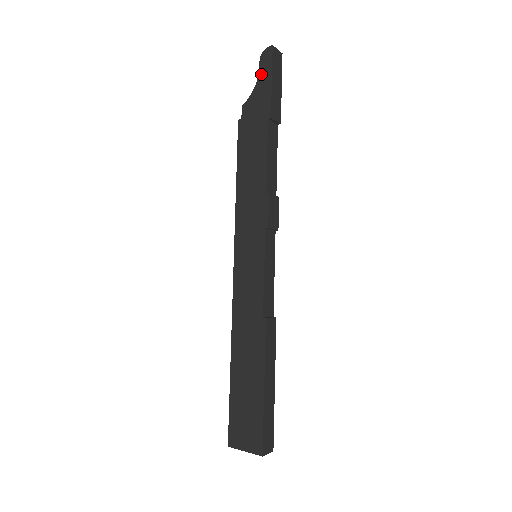
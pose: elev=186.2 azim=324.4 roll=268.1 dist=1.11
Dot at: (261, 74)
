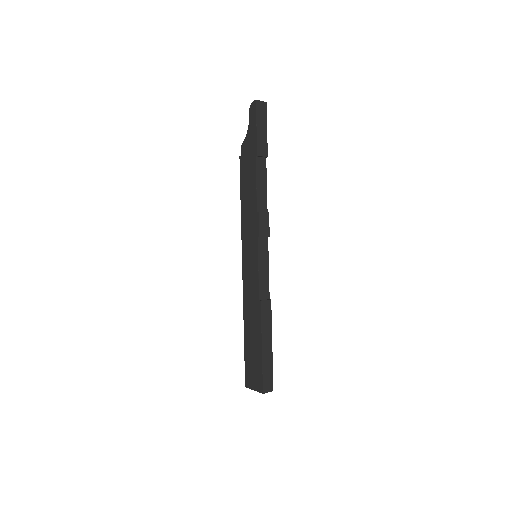
Dot at: (250, 122)
